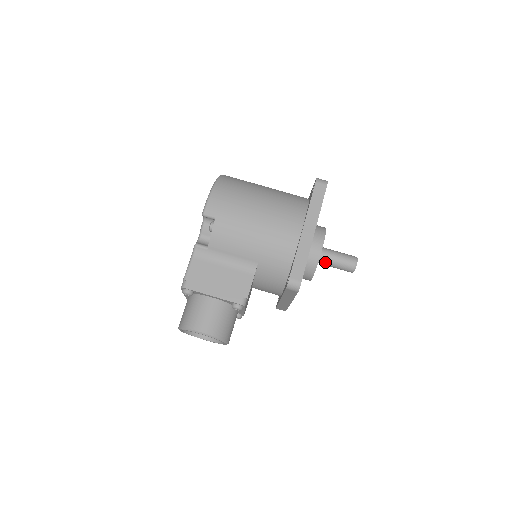
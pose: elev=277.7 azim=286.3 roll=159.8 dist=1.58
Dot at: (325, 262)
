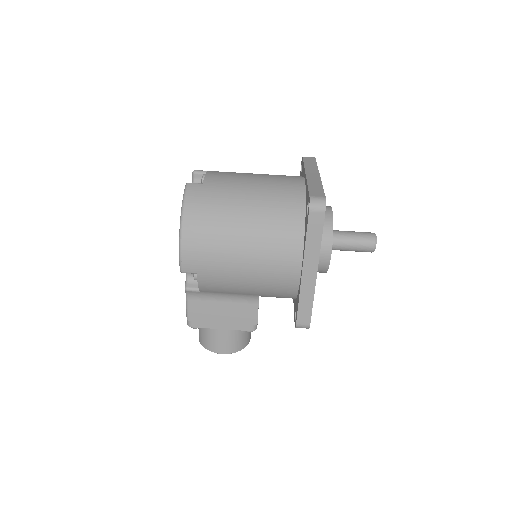
Dot at: occluded
